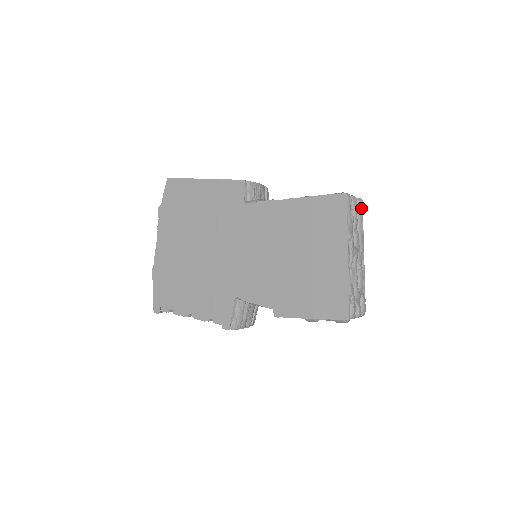
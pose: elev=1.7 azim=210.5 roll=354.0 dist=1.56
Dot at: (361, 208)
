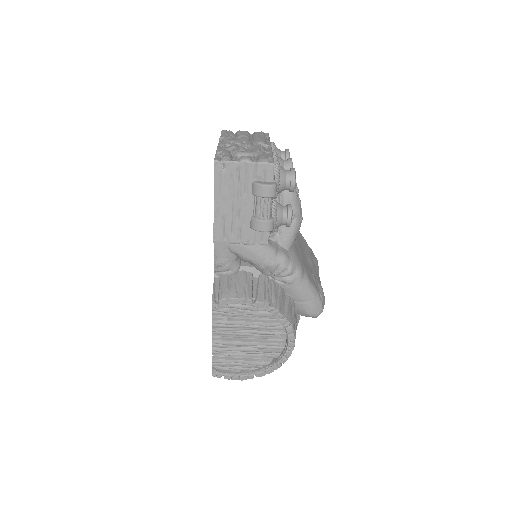
Dot at: (261, 134)
